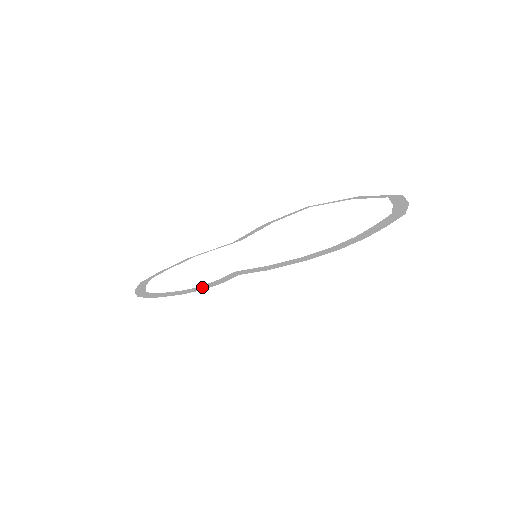
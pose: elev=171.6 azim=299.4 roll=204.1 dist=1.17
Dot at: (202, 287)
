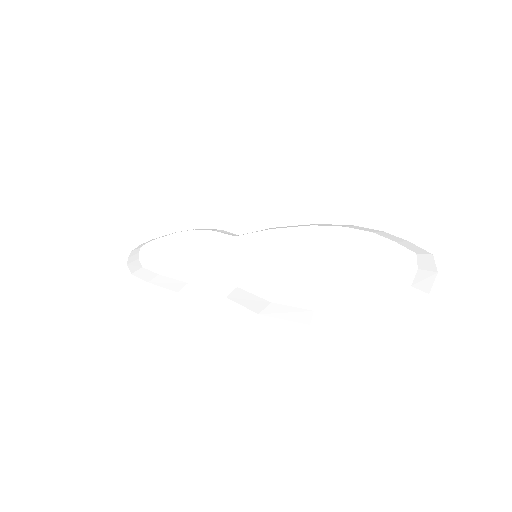
Dot at: (200, 229)
